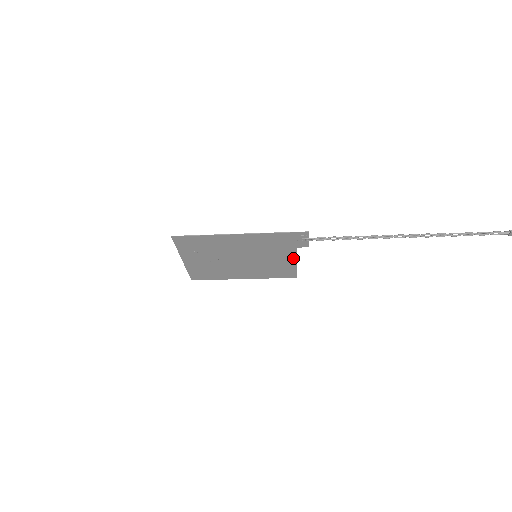
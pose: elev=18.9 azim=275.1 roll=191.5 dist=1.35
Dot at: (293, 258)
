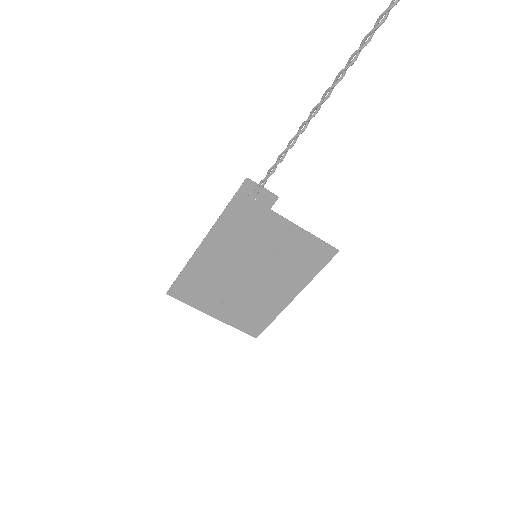
Dot at: (291, 227)
